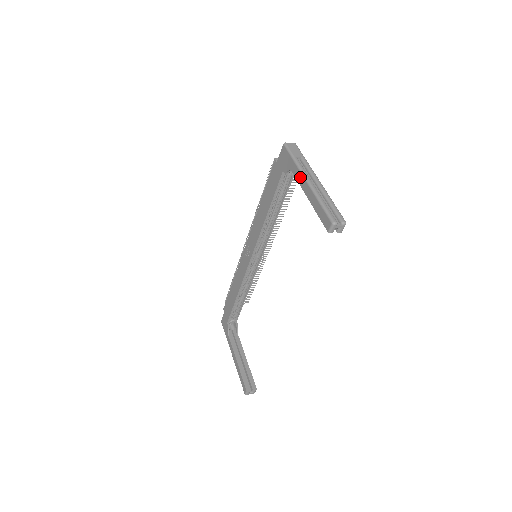
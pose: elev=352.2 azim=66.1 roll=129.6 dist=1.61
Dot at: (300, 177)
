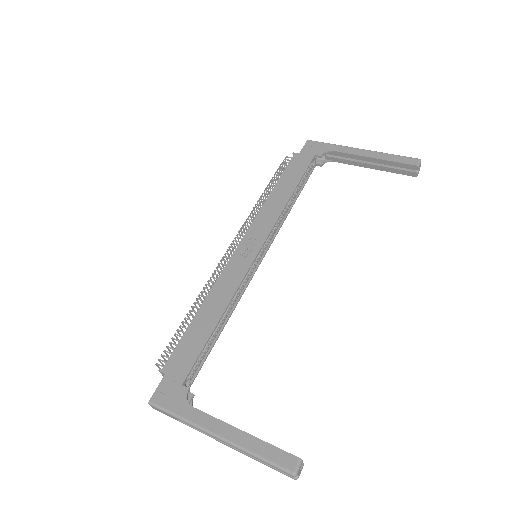
Dot at: (351, 149)
